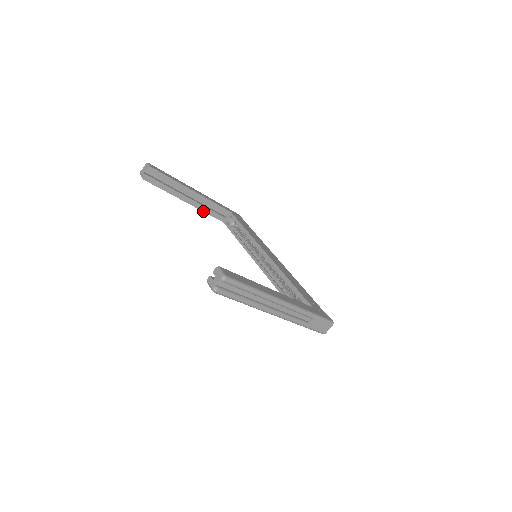
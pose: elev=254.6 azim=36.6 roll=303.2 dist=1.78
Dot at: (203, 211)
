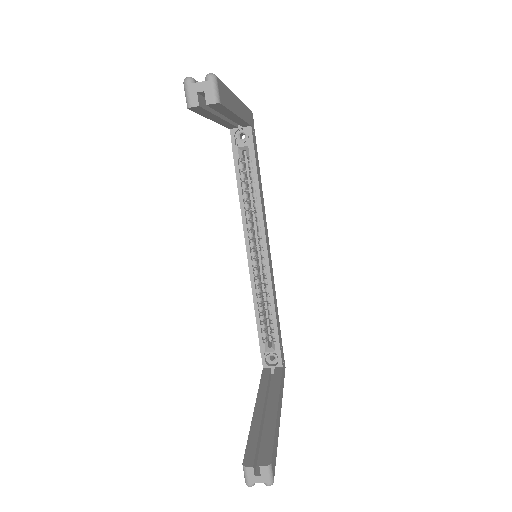
Dot at: (221, 124)
